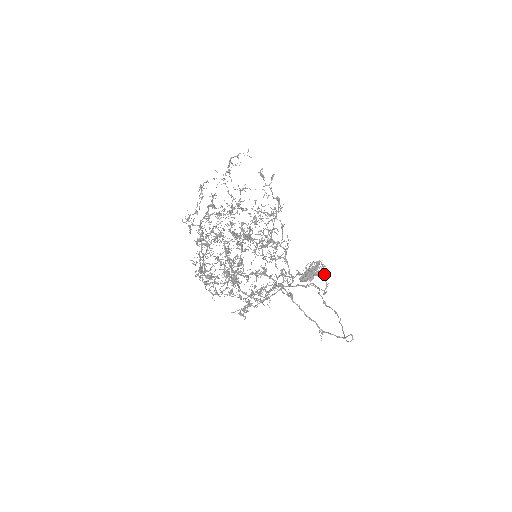
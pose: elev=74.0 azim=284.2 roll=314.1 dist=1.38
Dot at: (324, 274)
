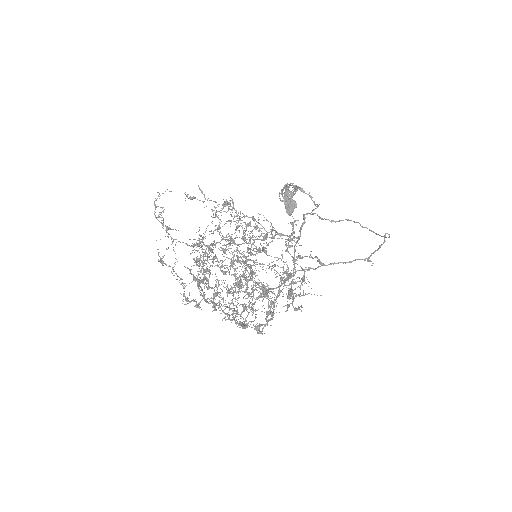
Dot at: occluded
